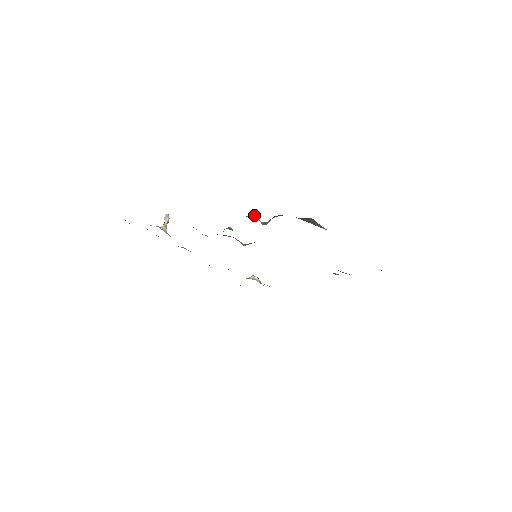
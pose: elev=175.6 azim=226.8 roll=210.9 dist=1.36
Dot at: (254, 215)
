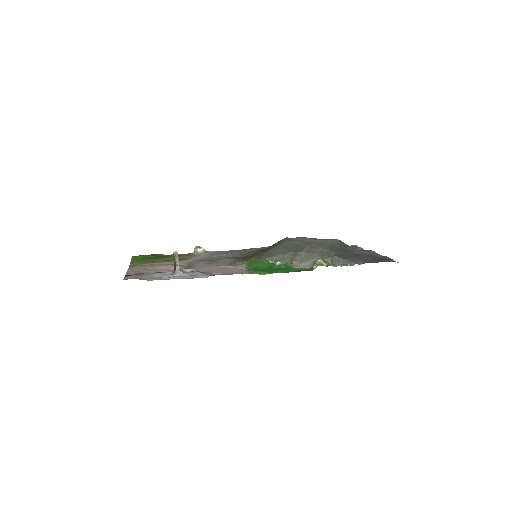
Dot at: (321, 259)
